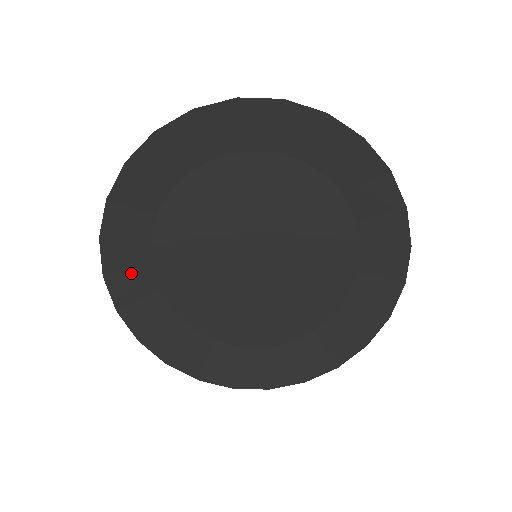
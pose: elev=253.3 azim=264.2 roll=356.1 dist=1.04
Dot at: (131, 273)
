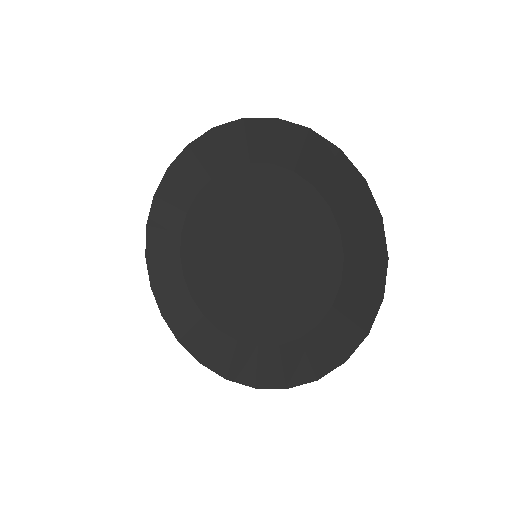
Dot at: (183, 184)
